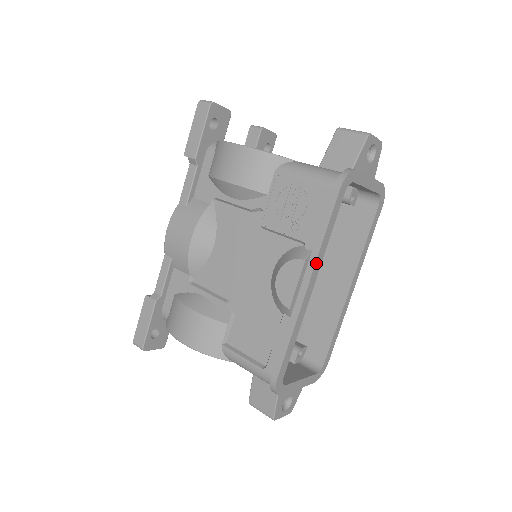
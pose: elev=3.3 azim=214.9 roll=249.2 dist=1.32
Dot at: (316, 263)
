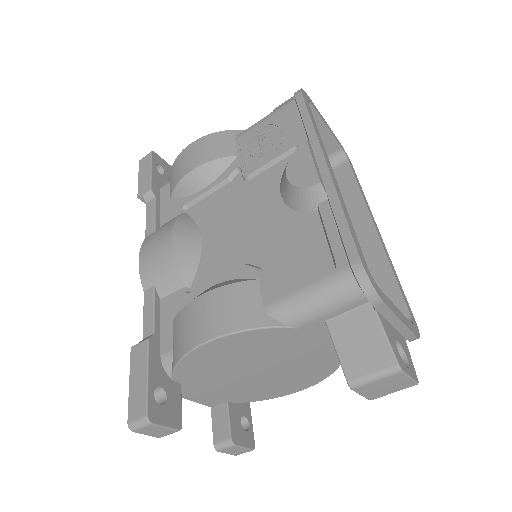
Dot at: (320, 143)
